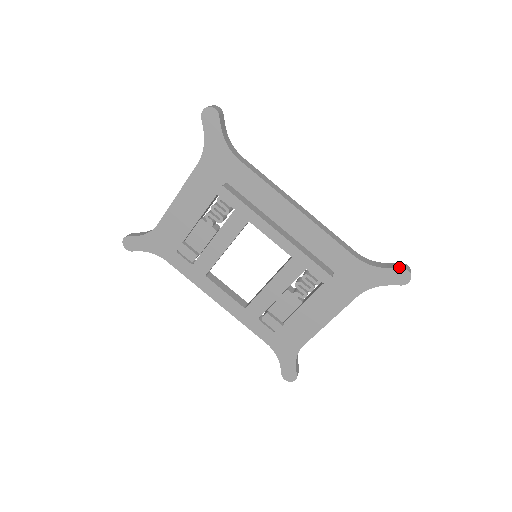
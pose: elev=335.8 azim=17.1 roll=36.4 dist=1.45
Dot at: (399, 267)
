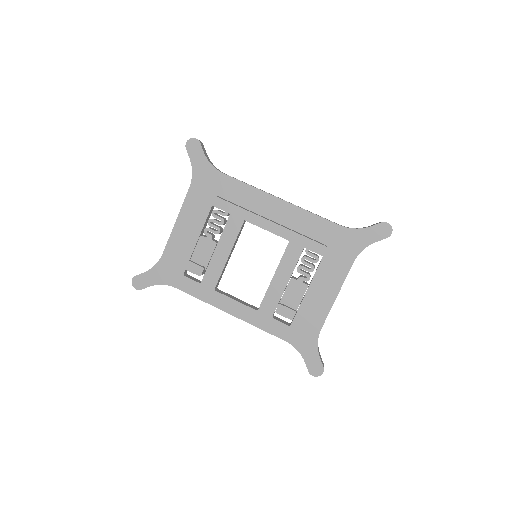
Dot at: (379, 223)
